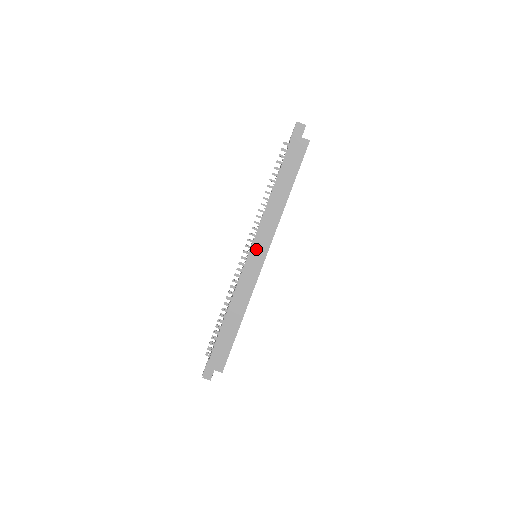
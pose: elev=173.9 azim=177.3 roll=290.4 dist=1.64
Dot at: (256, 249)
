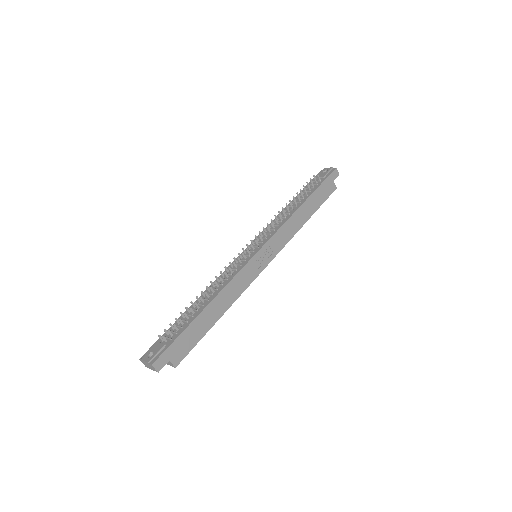
Dot at: (267, 249)
